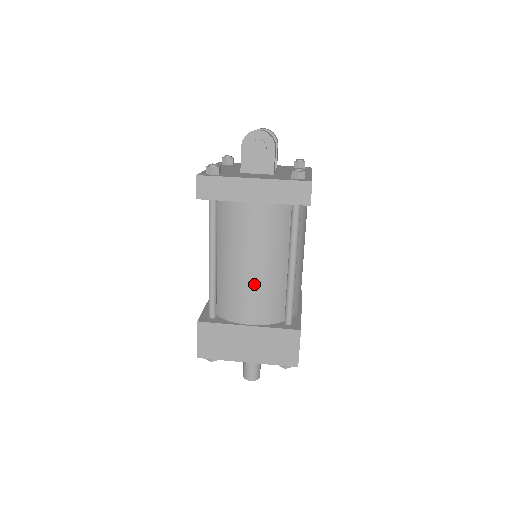
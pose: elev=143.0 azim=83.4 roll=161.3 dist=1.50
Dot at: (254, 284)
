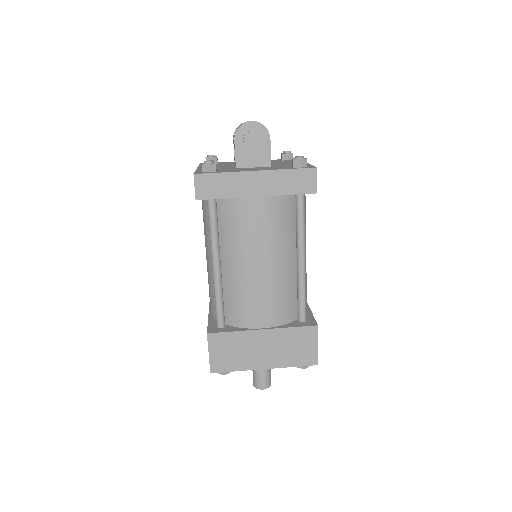
Dot at: (265, 284)
